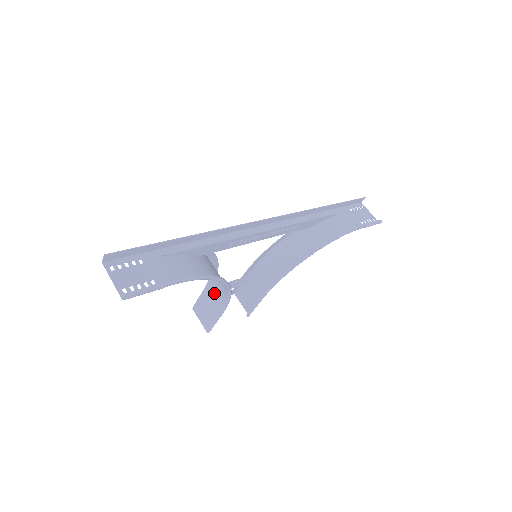
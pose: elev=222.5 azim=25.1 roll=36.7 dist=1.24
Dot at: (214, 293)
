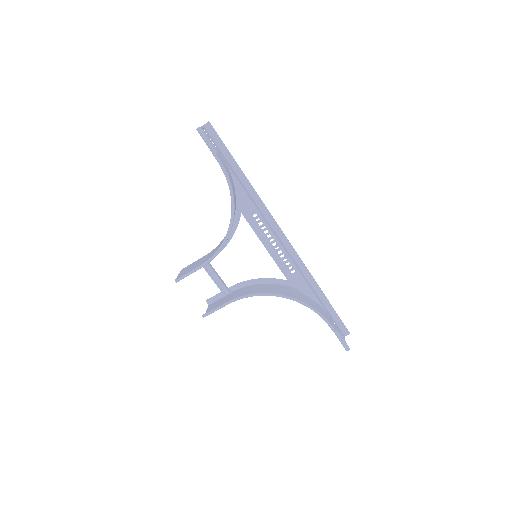
Dot at: occluded
